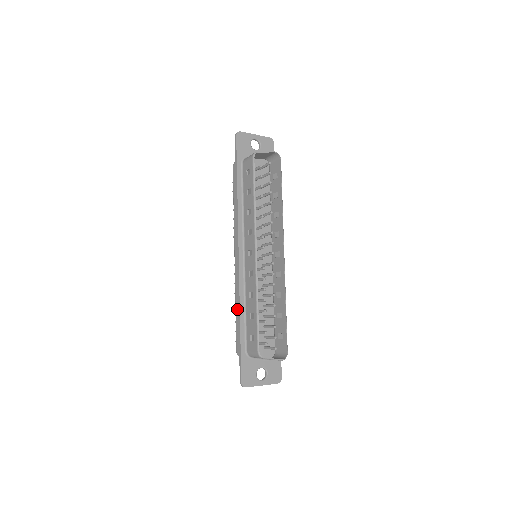
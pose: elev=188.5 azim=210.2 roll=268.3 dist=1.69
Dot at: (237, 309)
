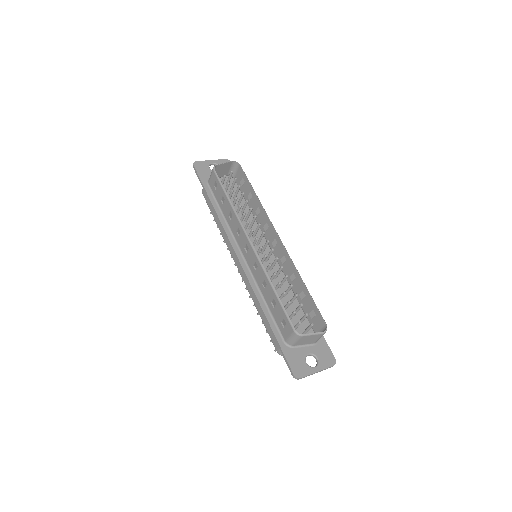
Dot at: (259, 309)
